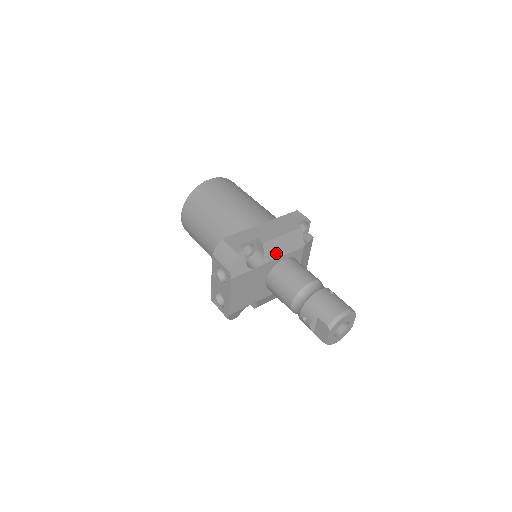
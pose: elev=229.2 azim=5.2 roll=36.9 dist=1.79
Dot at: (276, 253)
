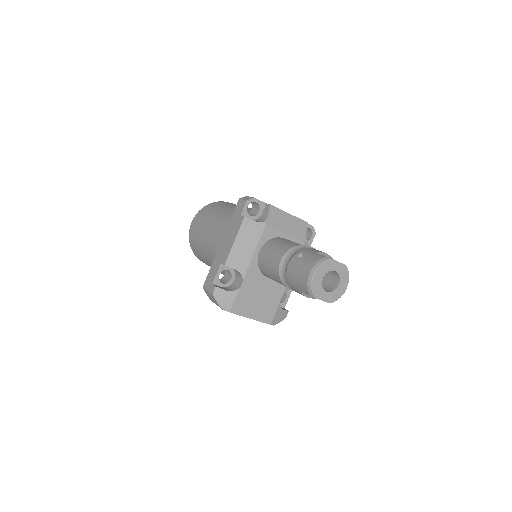
Dot at: (245, 257)
